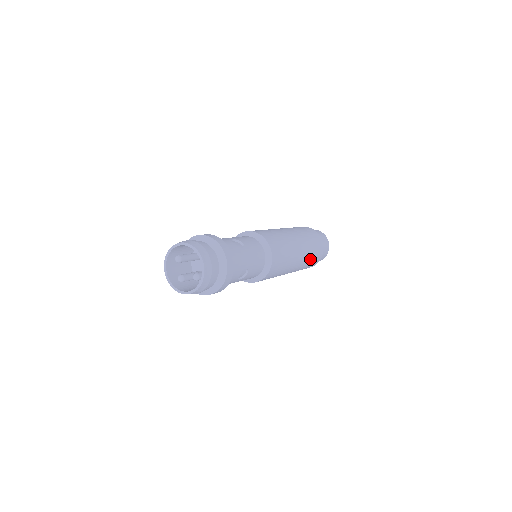
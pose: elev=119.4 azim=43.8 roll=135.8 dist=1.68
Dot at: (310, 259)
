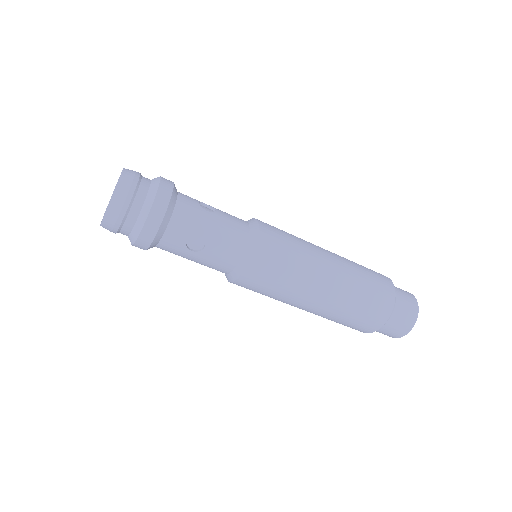
Dot at: (355, 303)
